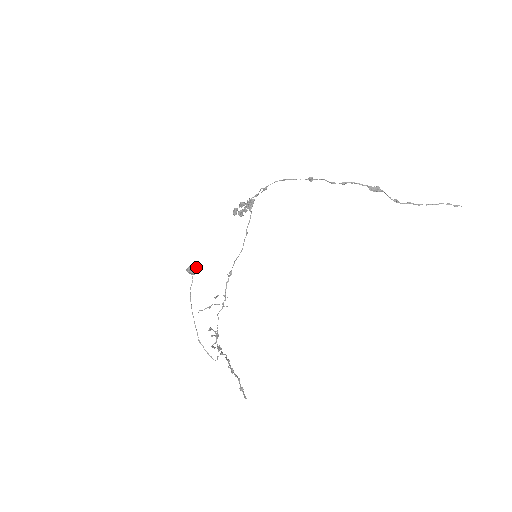
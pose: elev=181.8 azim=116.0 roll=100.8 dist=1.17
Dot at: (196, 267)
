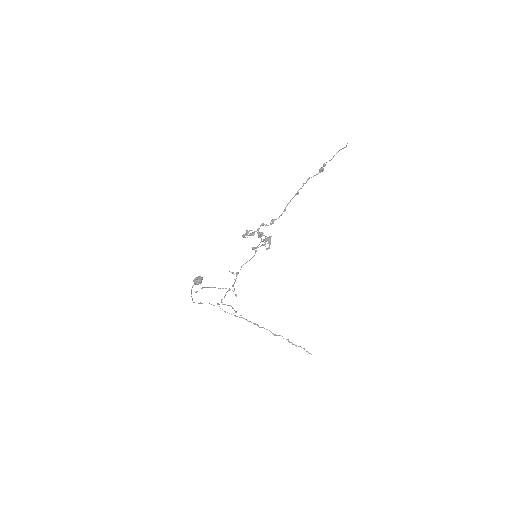
Dot at: (202, 278)
